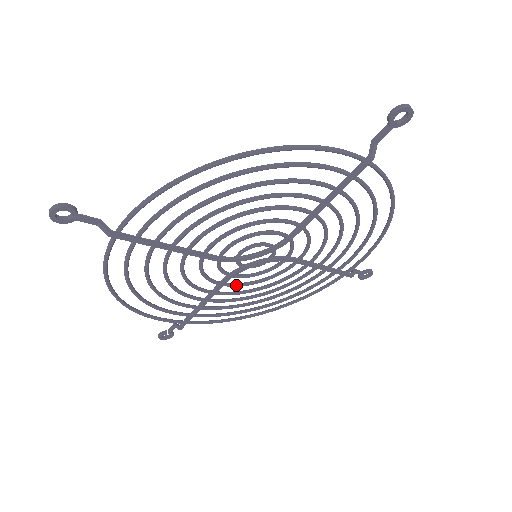
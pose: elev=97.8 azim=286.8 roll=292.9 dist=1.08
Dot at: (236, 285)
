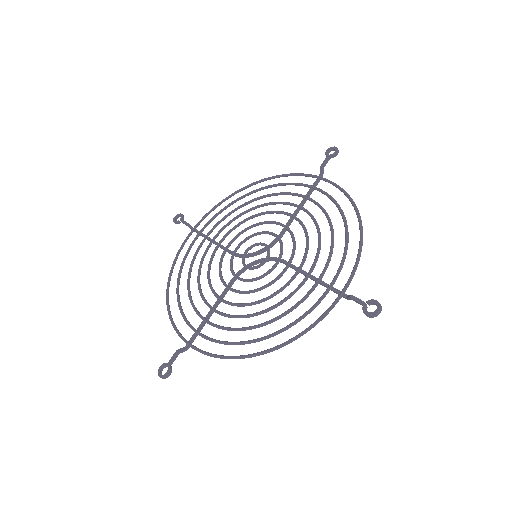
Dot at: occluded
